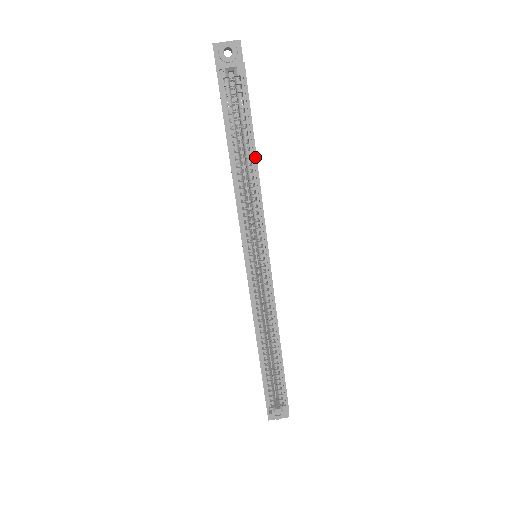
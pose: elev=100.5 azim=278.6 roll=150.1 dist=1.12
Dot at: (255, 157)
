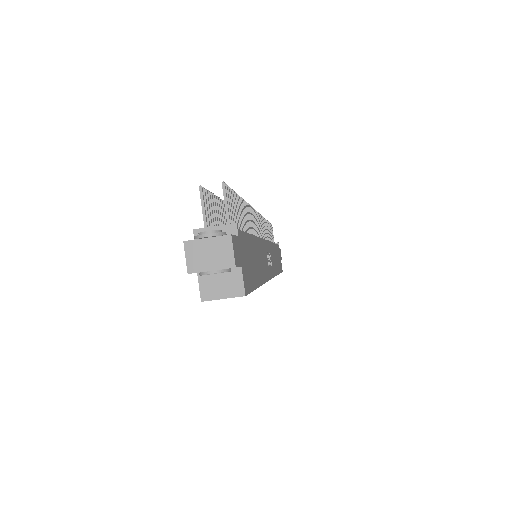
Dot at: occluded
